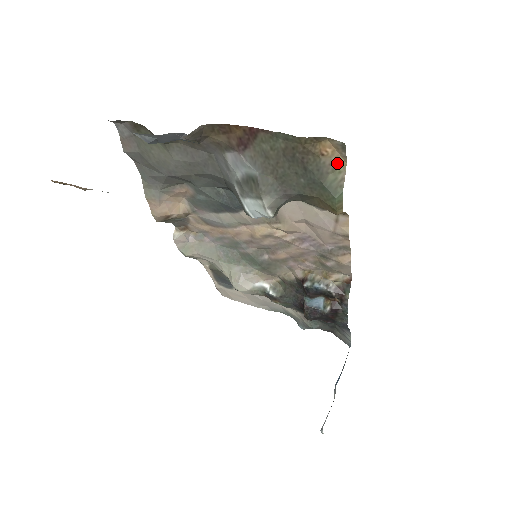
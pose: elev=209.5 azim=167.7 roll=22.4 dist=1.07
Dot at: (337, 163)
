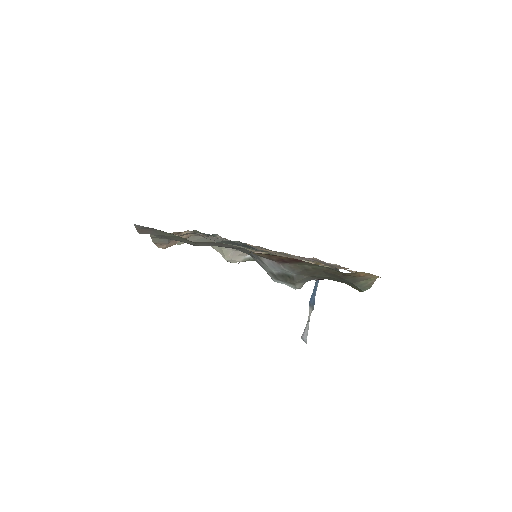
Dot at: (370, 277)
